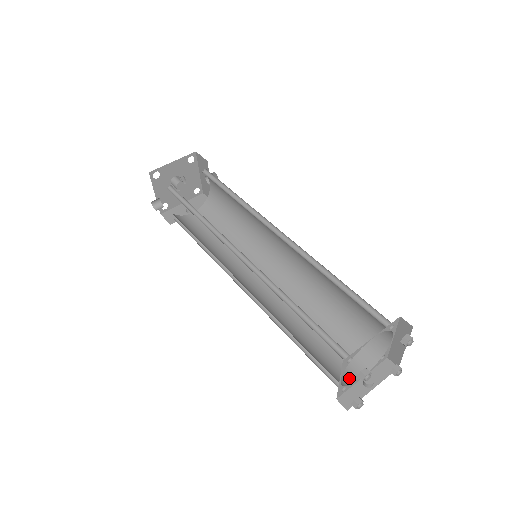
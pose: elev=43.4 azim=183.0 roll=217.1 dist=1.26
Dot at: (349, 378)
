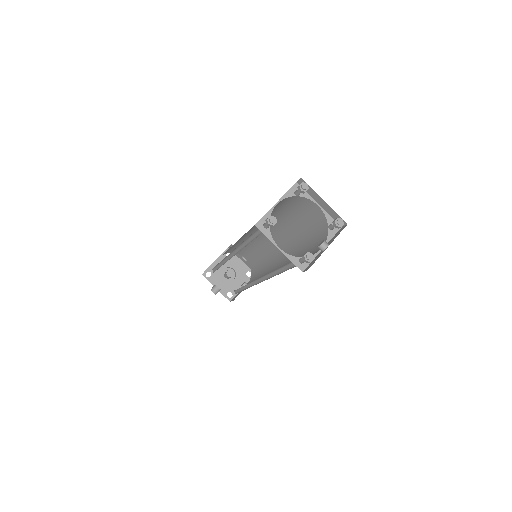
Dot at: occluded
